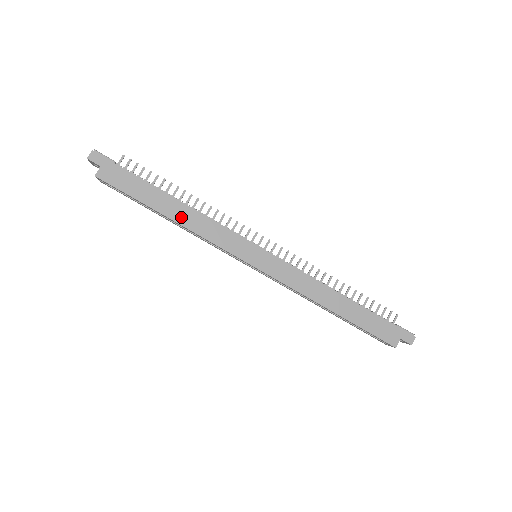
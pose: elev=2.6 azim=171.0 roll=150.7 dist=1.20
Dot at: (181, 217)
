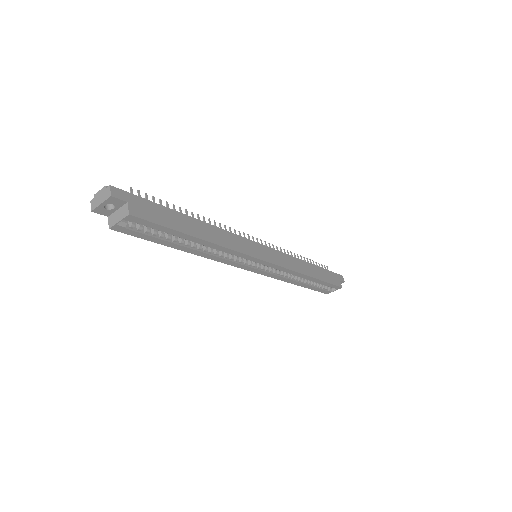
Dot at: (210, 236)
